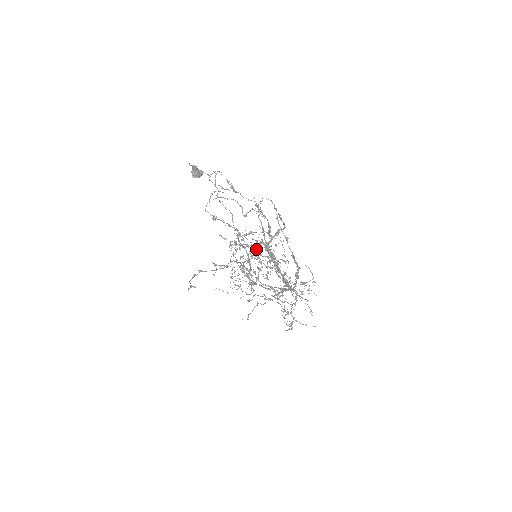
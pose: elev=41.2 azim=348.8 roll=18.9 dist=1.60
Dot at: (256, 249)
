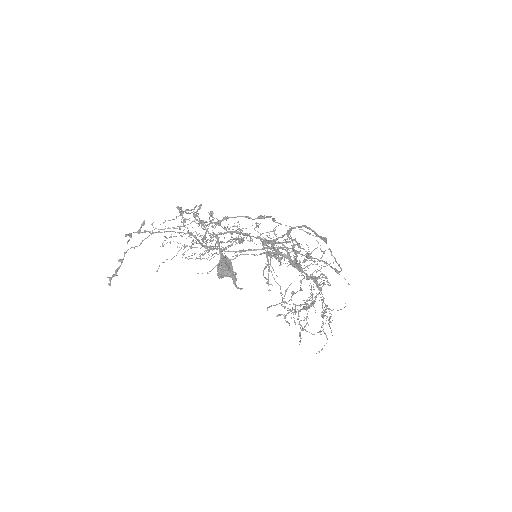
Dot at: occluded
